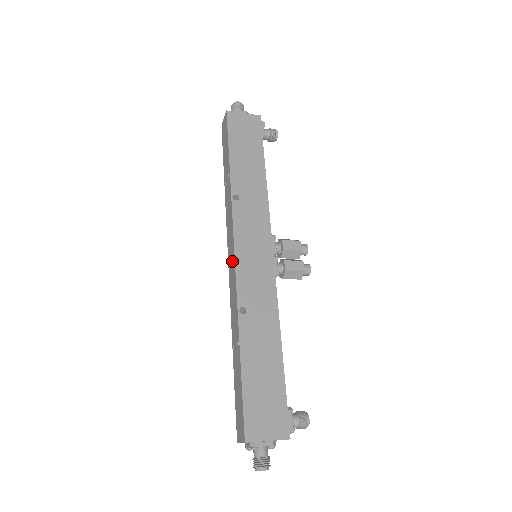
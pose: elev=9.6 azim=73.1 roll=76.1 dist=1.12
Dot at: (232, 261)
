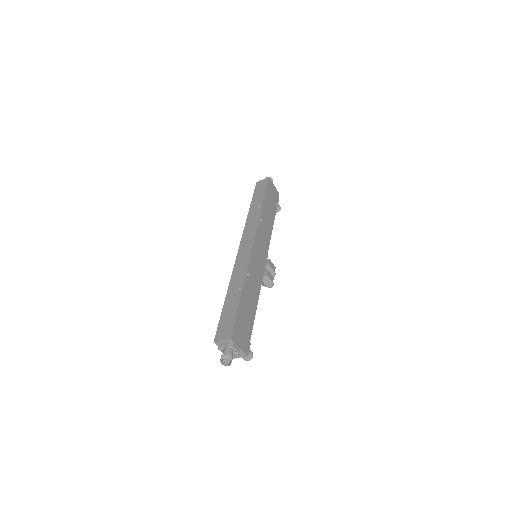
Dot at: (247, 248)
